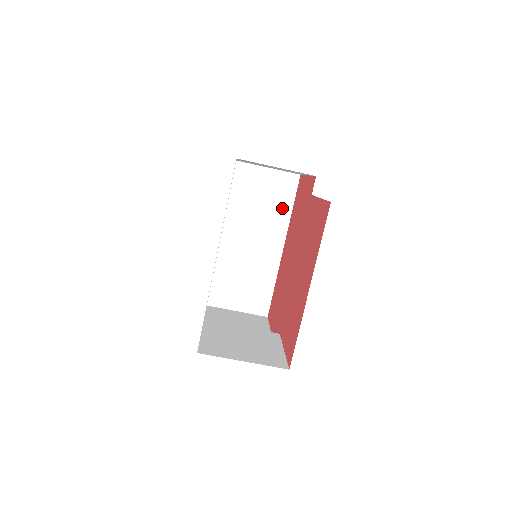
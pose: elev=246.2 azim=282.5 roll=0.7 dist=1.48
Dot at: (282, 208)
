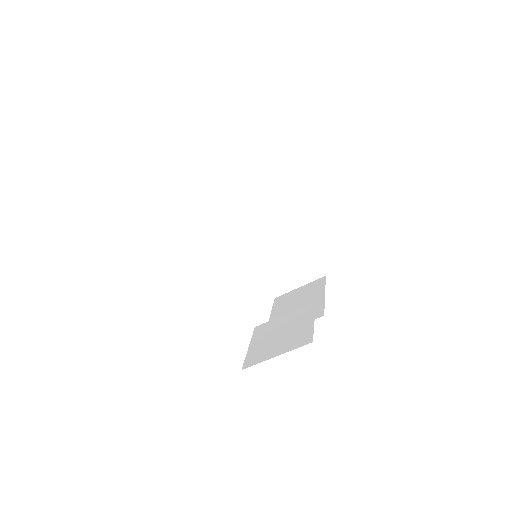
Dot at: (267, 190)
